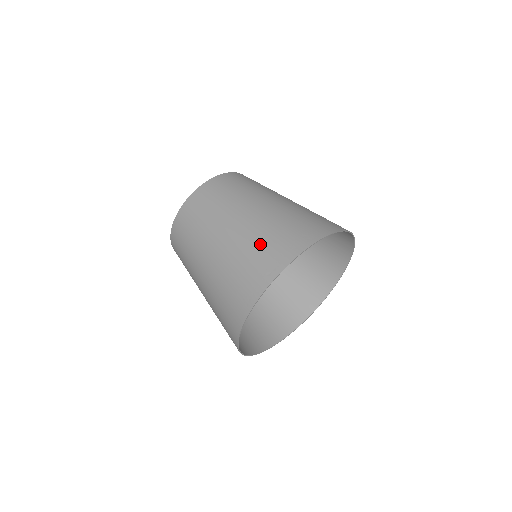
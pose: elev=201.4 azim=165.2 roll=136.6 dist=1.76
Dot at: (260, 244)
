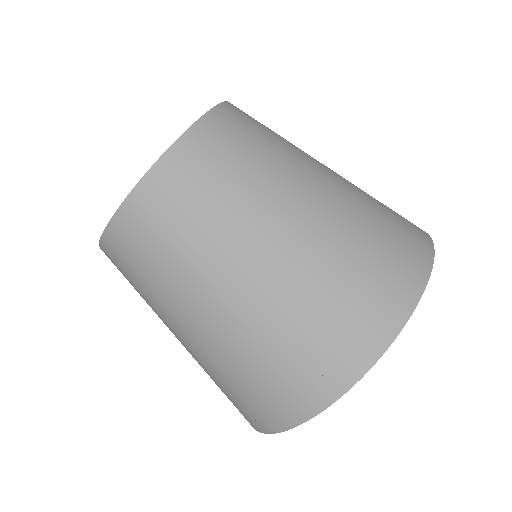
Dot at: (268, 361)
